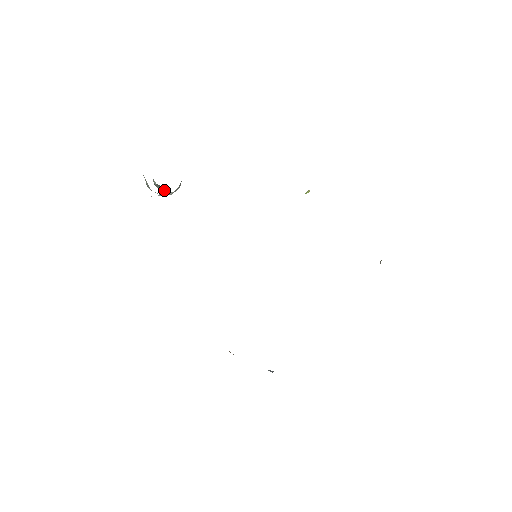
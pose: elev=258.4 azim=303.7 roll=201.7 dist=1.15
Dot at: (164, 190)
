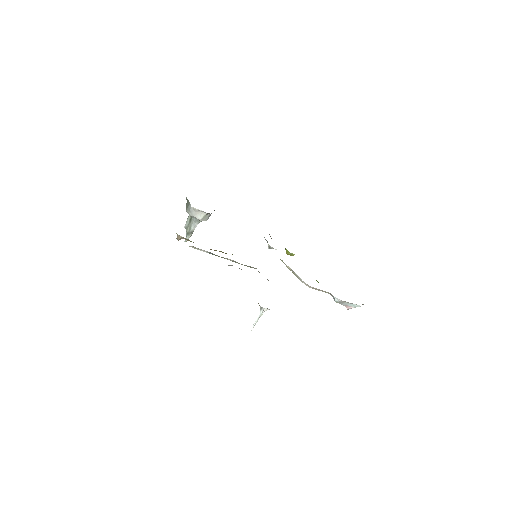
Dot at: (192, 226)
